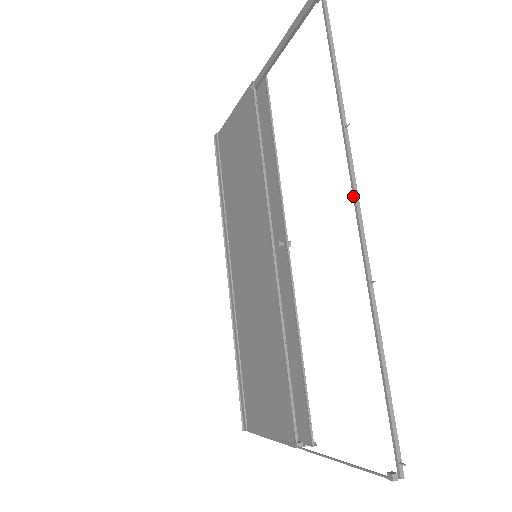
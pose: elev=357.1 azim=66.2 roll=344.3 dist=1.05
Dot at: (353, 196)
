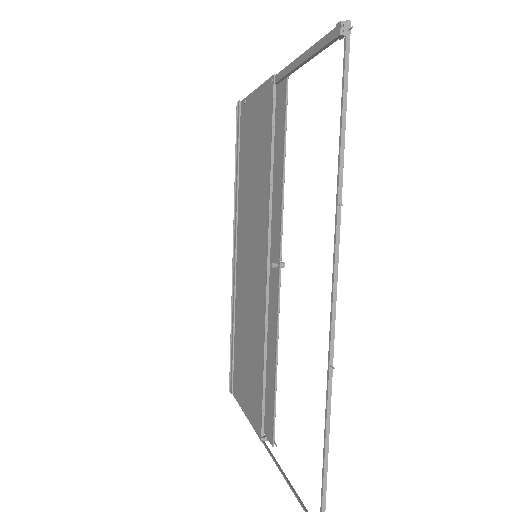
Dot at: (332, 279)
